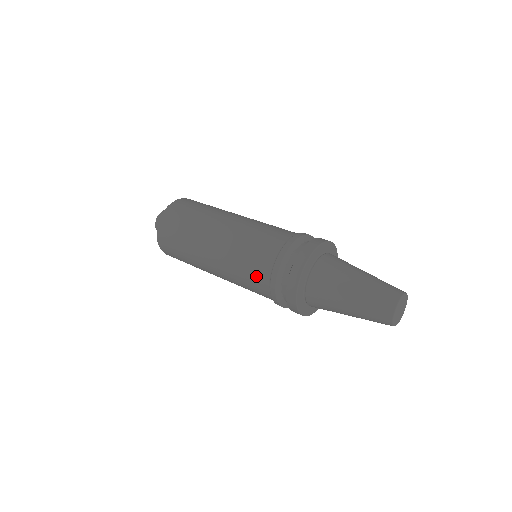
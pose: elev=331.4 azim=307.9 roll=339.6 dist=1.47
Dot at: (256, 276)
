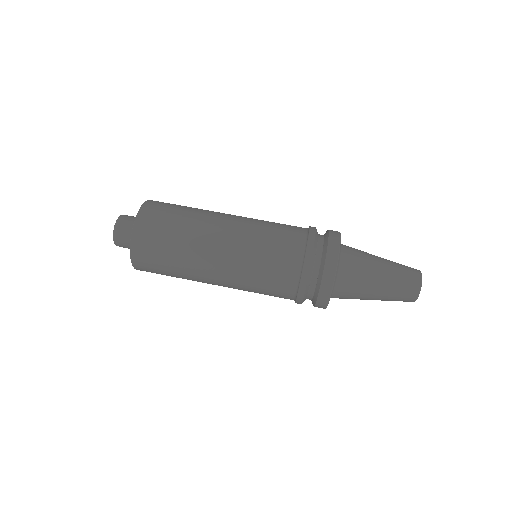
Dot at: (278, 293)
